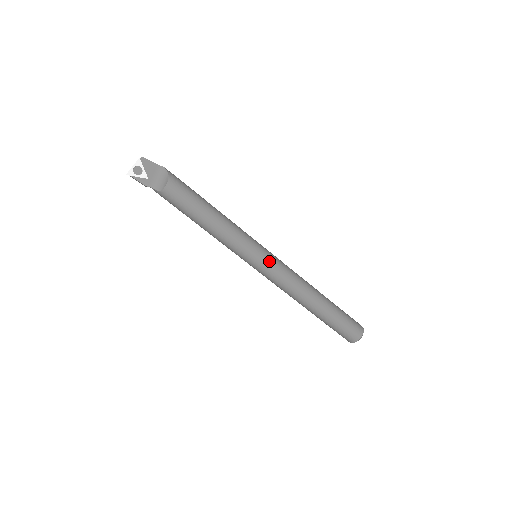
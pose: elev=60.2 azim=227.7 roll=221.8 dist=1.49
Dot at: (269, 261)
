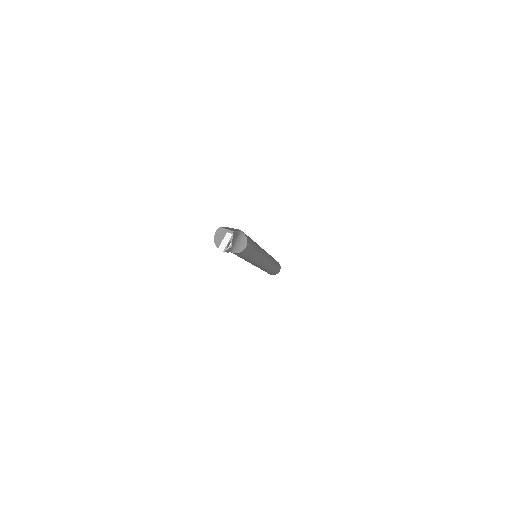
Dot at: (266, 260)
